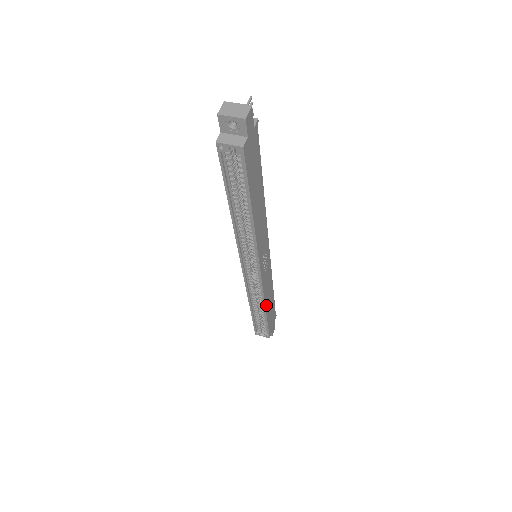
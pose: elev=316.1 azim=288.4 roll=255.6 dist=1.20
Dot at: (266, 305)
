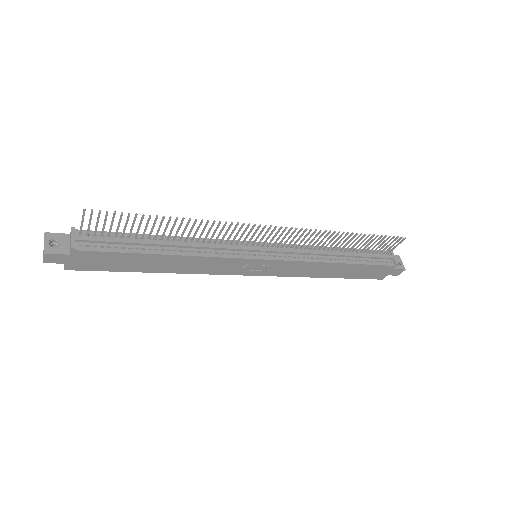
Dot at: (318, 275)
